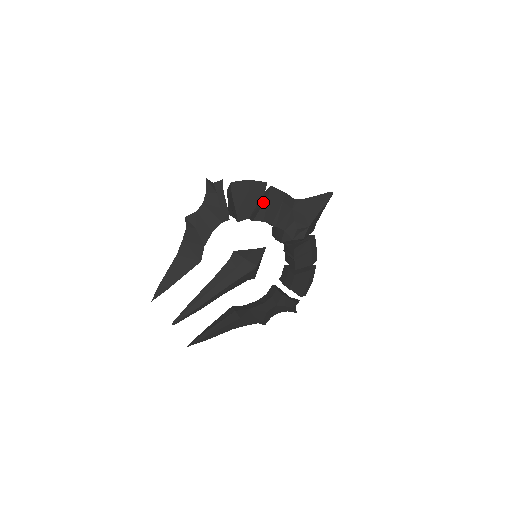
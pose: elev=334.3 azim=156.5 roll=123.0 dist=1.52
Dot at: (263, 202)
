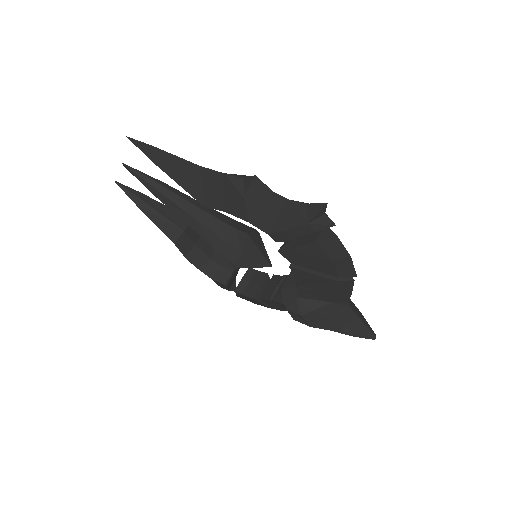
Dot at: (325, 274)
